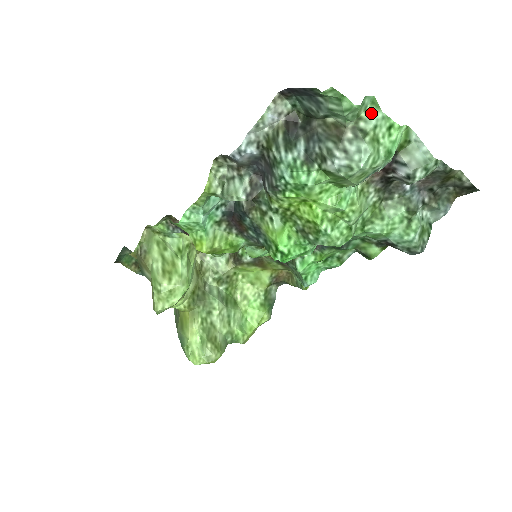
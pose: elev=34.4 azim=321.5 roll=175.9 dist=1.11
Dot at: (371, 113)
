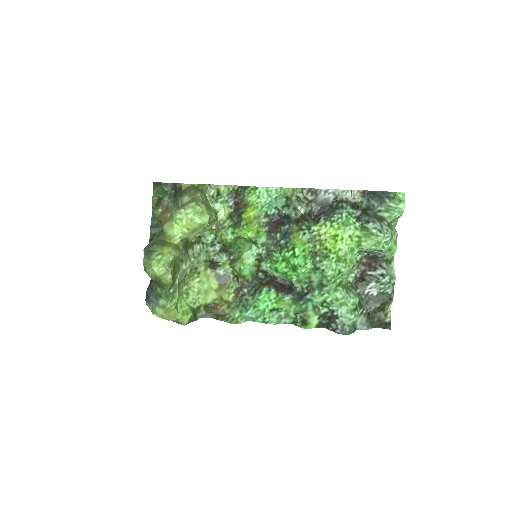
Dot at: occluded
